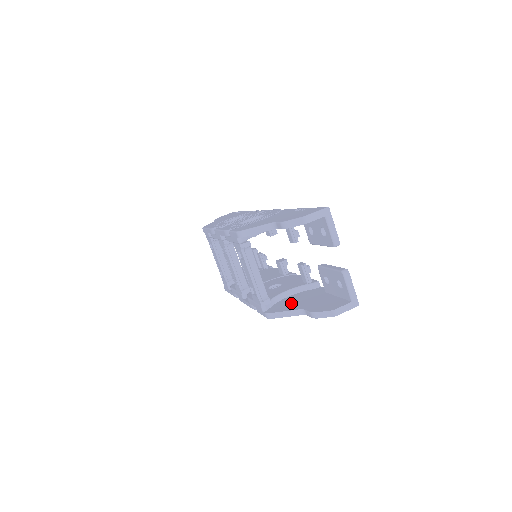
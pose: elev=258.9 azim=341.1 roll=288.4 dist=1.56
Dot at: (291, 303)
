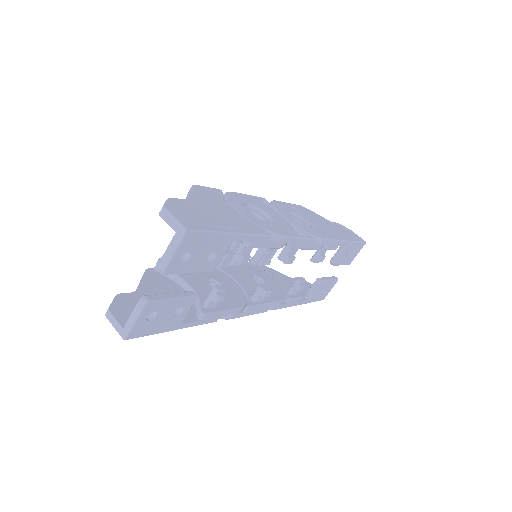
Dot at: (162, 288)
